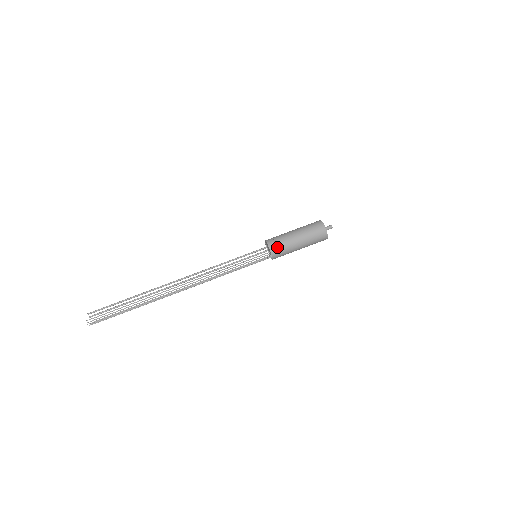
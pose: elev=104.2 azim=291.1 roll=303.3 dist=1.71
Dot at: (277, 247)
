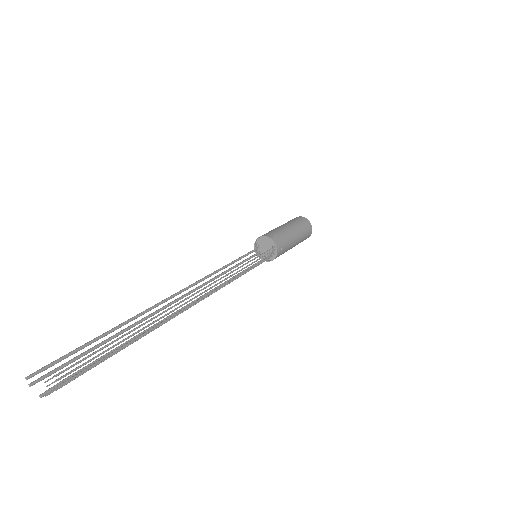
Dot at: (280, 240)
